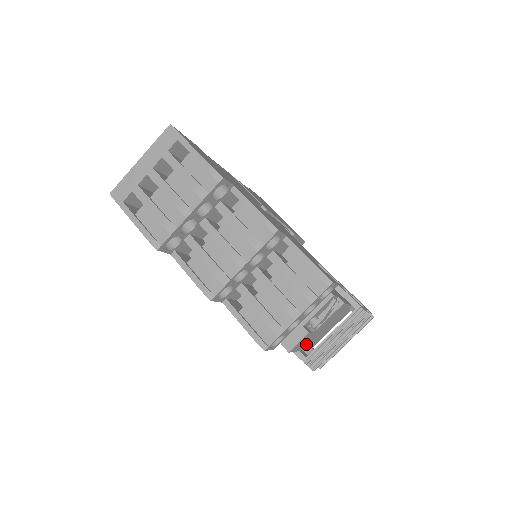
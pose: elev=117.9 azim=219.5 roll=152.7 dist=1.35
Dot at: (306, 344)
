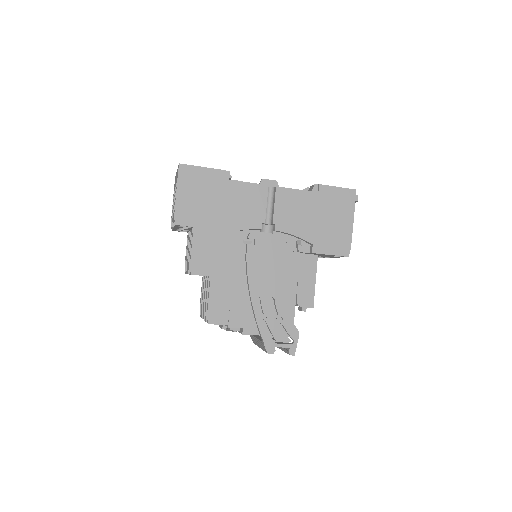
Dot at: occluded
